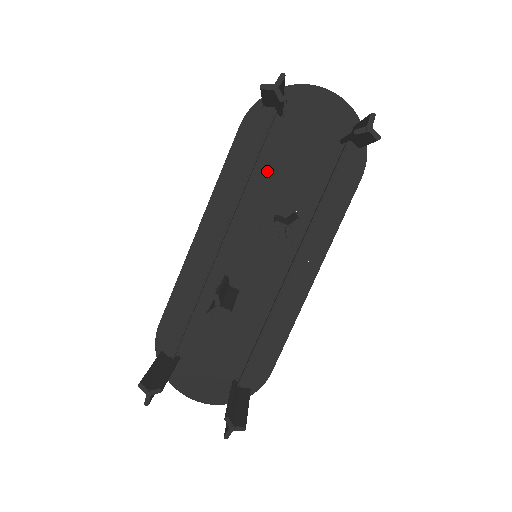
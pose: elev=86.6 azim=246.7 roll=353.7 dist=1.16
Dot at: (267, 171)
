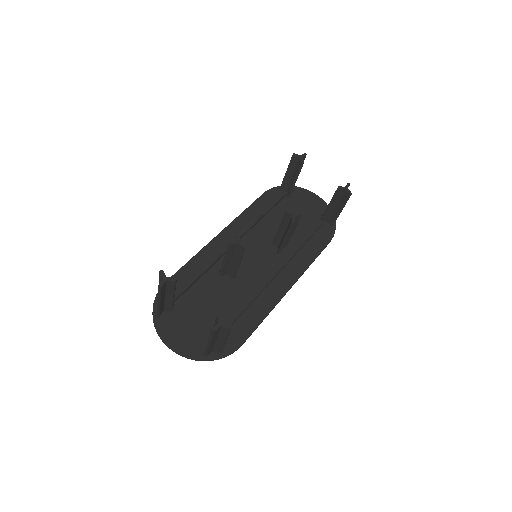
Dot at: (274, 219)
